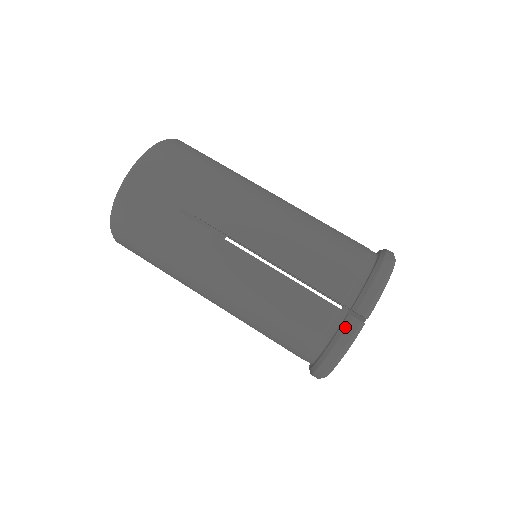
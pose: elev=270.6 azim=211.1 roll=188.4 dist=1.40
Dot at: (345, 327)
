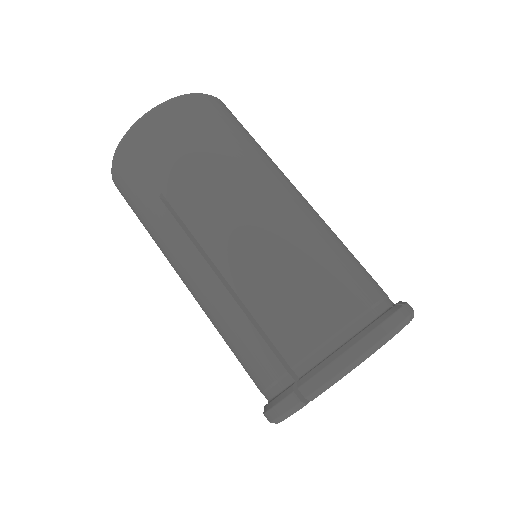
Dot at: (283, 398)
